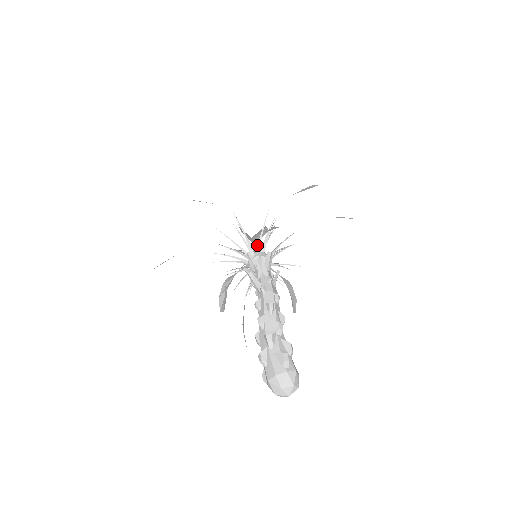
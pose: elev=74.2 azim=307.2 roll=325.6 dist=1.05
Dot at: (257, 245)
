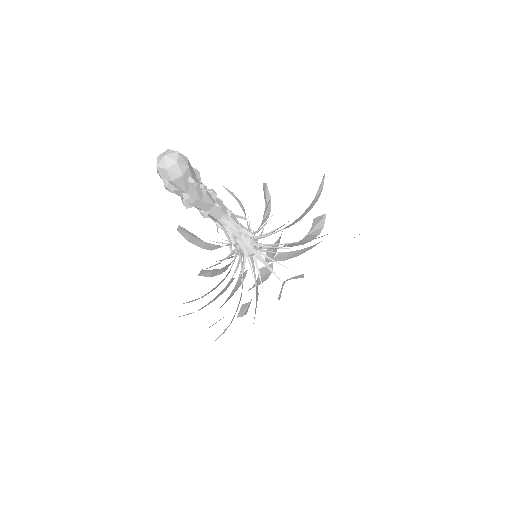
Dot at: occluded
